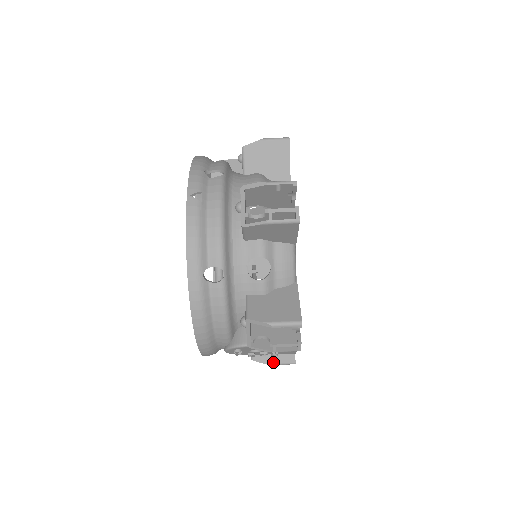
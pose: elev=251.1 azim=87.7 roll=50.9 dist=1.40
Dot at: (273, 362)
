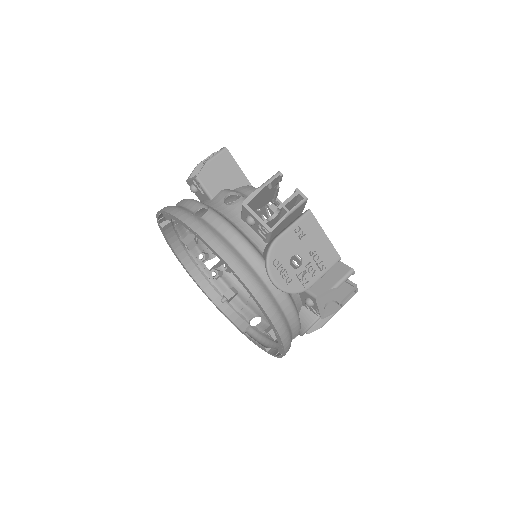
Dot at: (334, 283)
